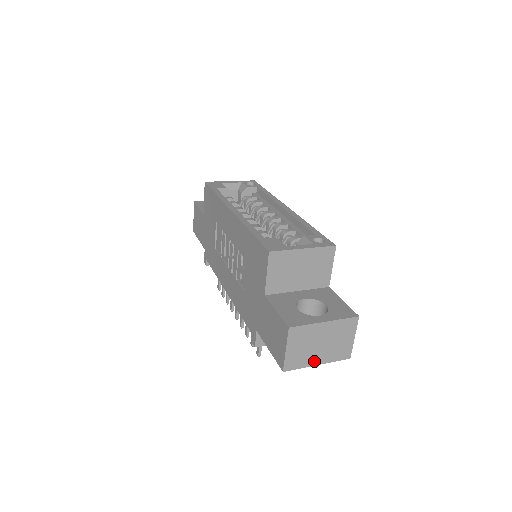
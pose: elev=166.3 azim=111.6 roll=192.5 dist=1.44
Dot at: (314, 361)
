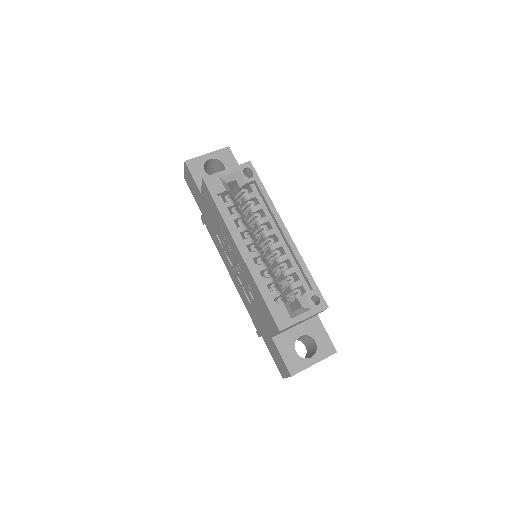
Dot at: occluded
